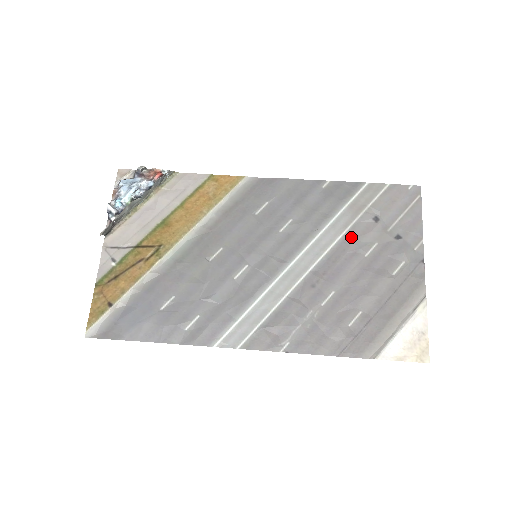
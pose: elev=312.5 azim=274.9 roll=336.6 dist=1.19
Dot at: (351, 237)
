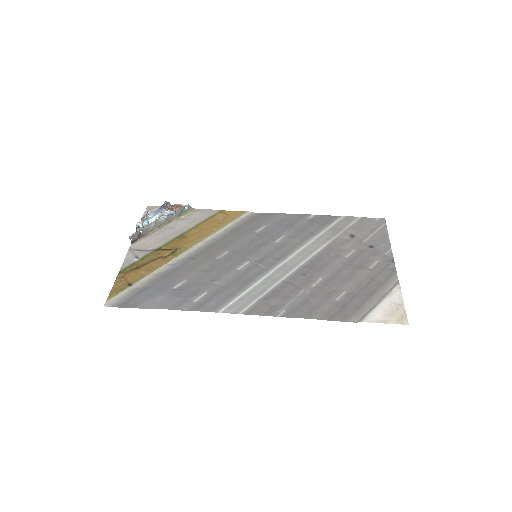
Dot at: (333, 246)
